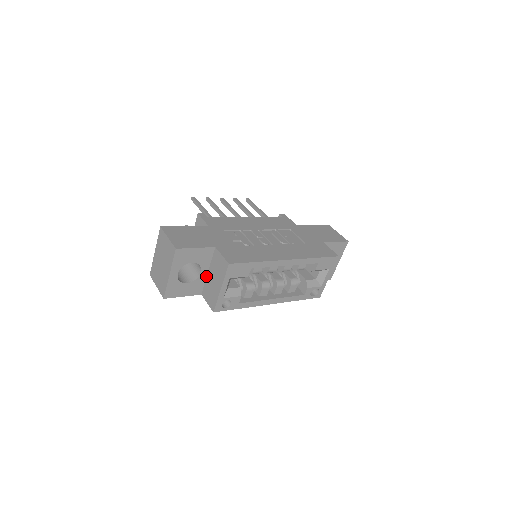
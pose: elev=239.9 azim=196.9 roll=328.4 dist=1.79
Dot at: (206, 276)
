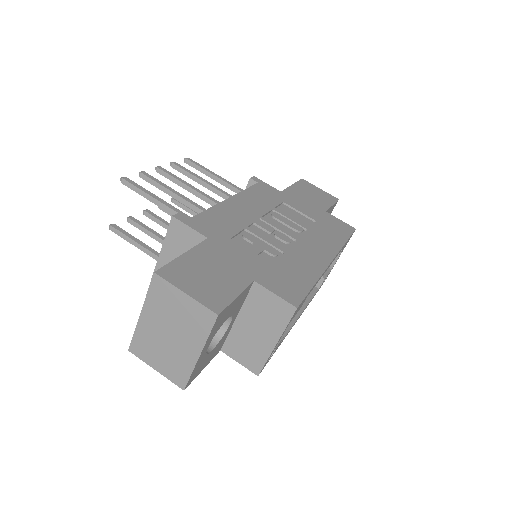
Dot at: (232, 324)
